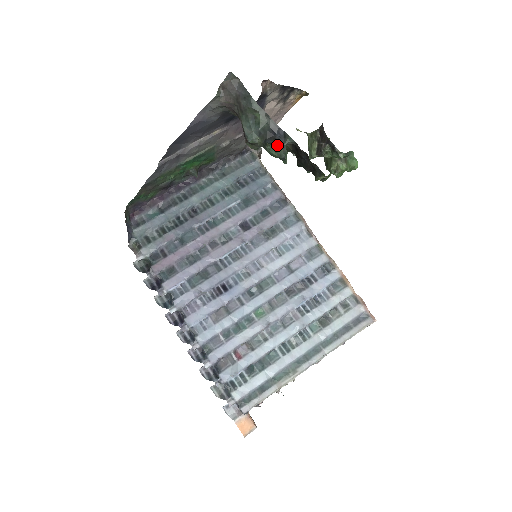
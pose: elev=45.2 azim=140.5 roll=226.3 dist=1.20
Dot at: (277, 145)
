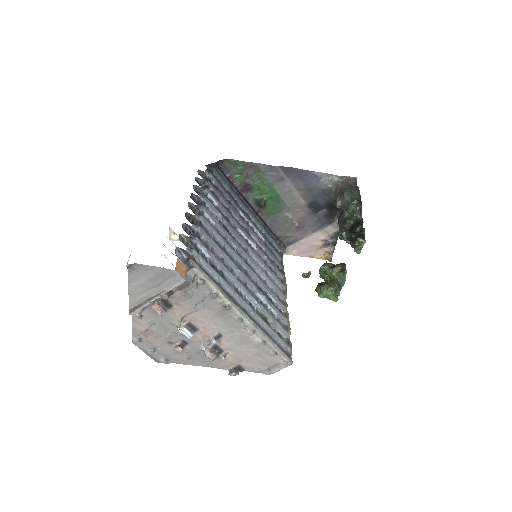
Dot at: (360, 205)
